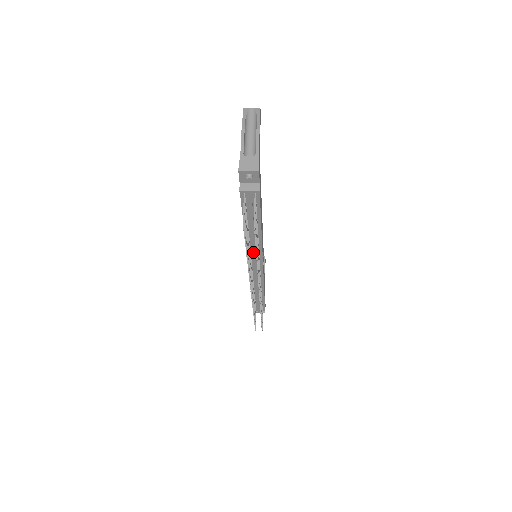
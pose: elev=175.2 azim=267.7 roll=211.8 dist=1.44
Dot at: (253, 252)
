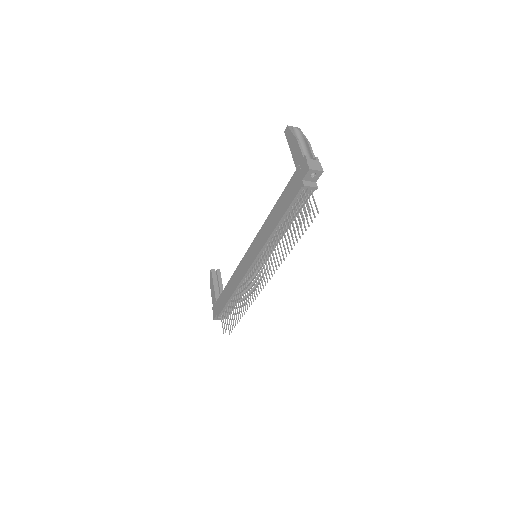
Dot at: (269, 248)
